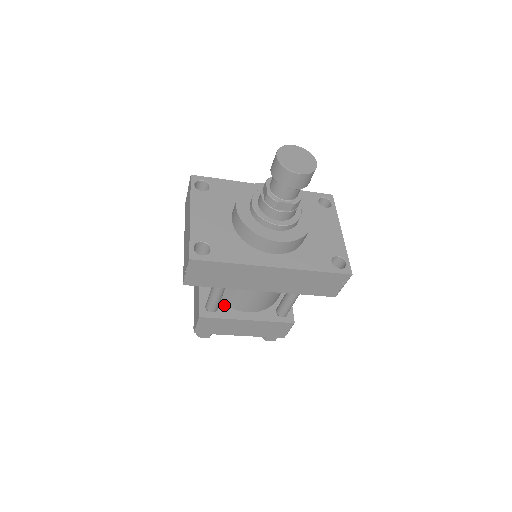
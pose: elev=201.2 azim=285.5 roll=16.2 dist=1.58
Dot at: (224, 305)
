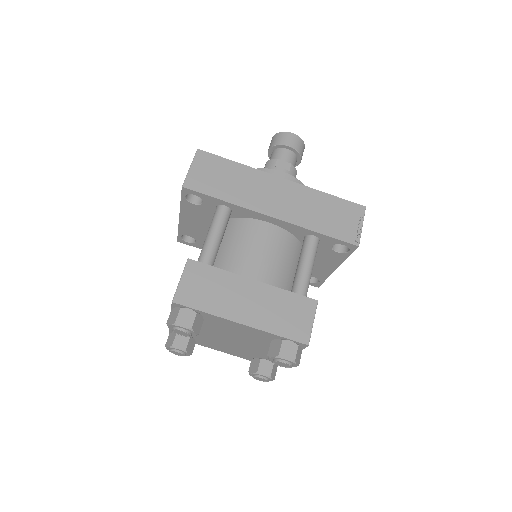
Dot at: occluded
